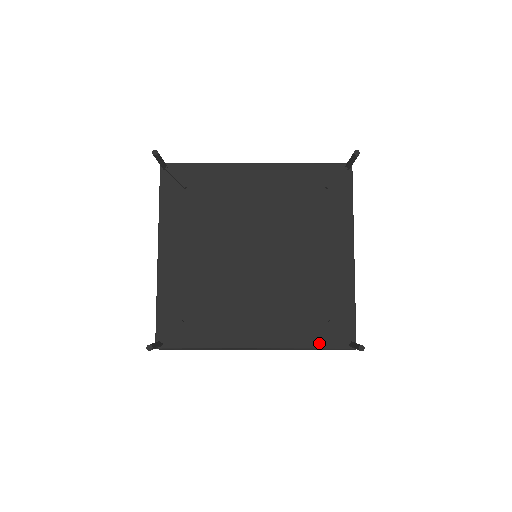
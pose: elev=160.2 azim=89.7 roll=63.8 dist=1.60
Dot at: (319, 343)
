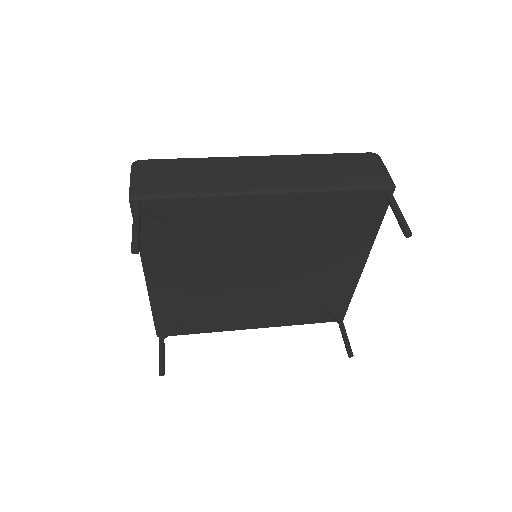
Dot at: (311, 321)
